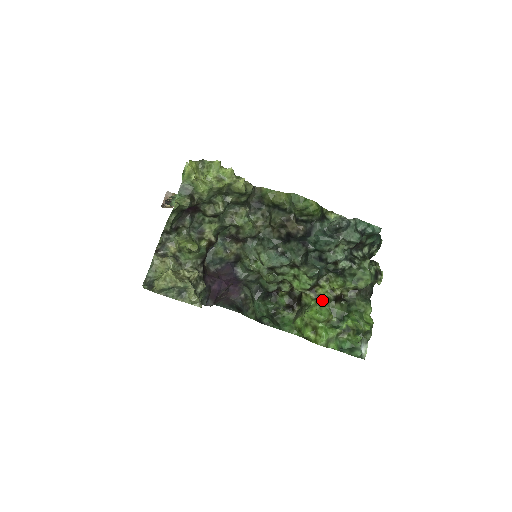
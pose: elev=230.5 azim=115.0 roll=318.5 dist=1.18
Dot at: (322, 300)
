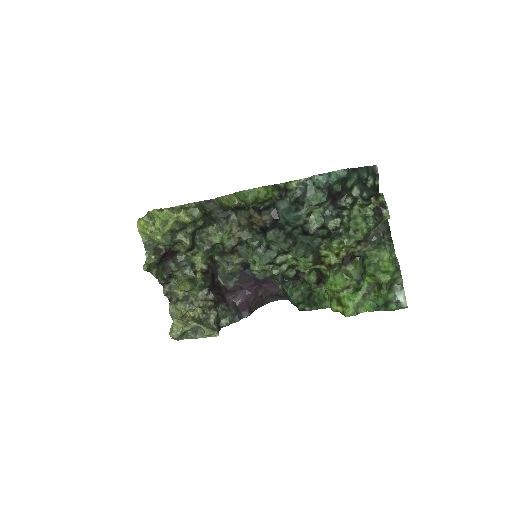
Dot at: (334, 267)
